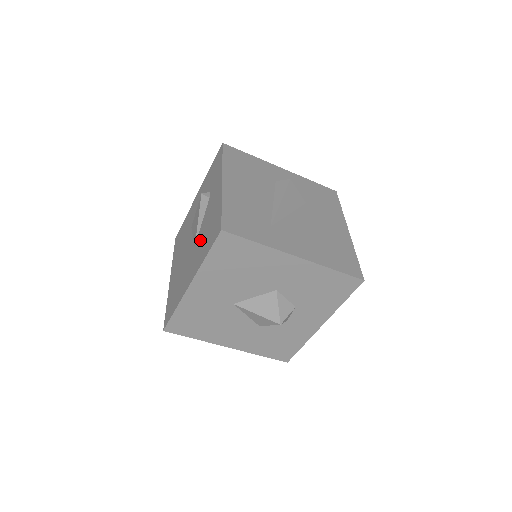
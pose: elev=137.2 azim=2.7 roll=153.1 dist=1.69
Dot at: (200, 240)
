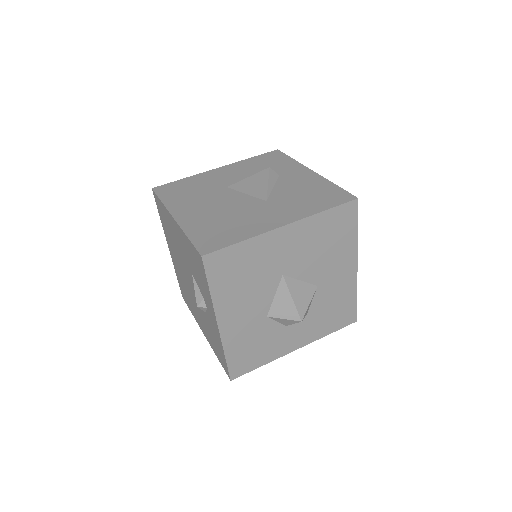
Dot at: (286, 198)
